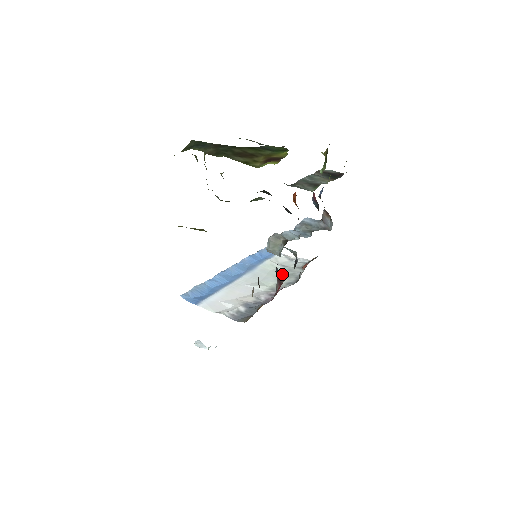
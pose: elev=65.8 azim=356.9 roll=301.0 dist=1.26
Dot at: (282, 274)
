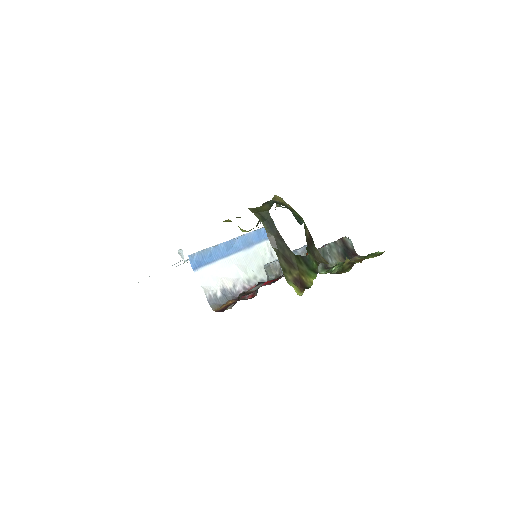
Dot at: occluded
